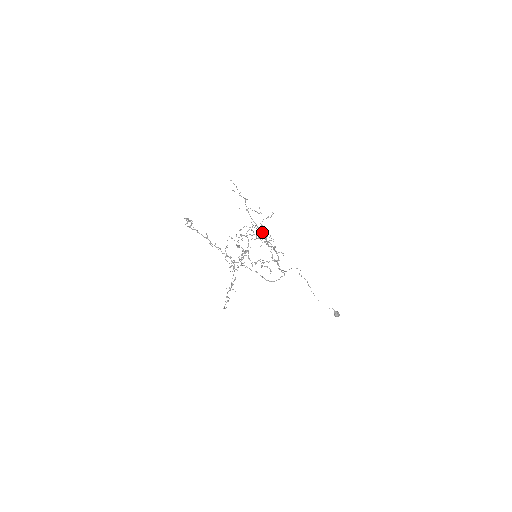
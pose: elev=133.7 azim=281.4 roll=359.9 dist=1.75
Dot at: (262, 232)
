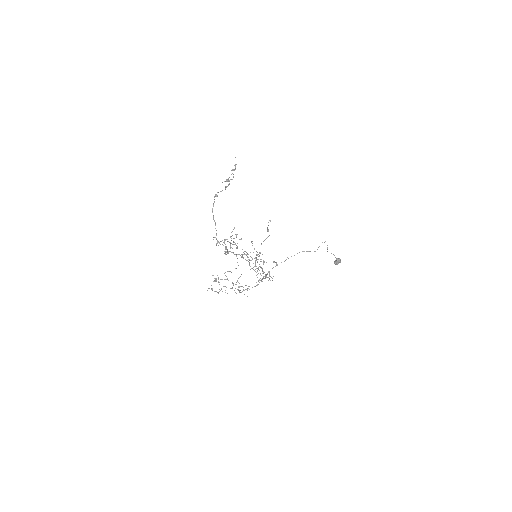
Dot at: (261, 268)
